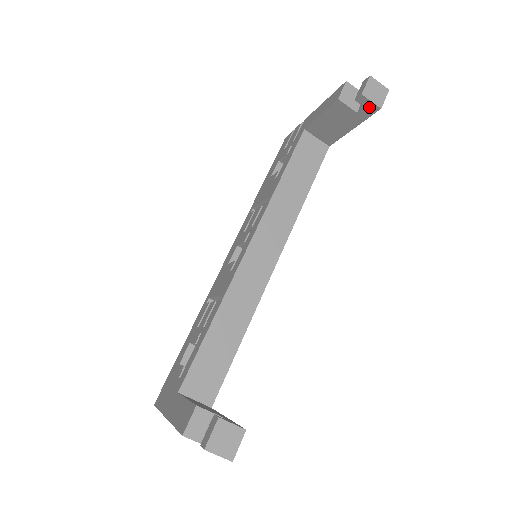
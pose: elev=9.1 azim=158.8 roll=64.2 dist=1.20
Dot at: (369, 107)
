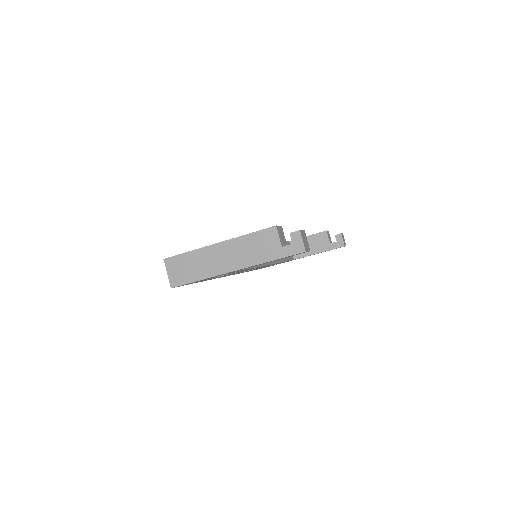
Dot at: (339, 243)
